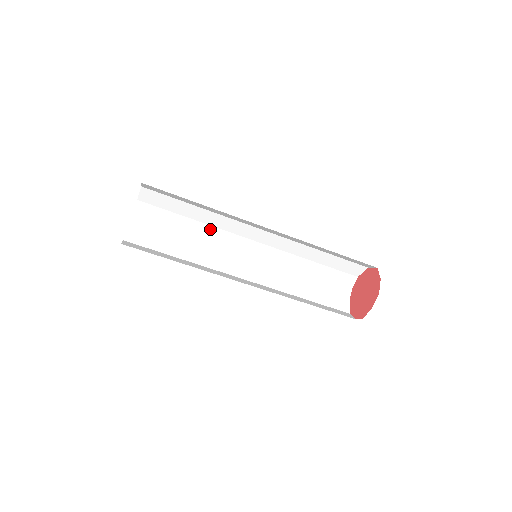
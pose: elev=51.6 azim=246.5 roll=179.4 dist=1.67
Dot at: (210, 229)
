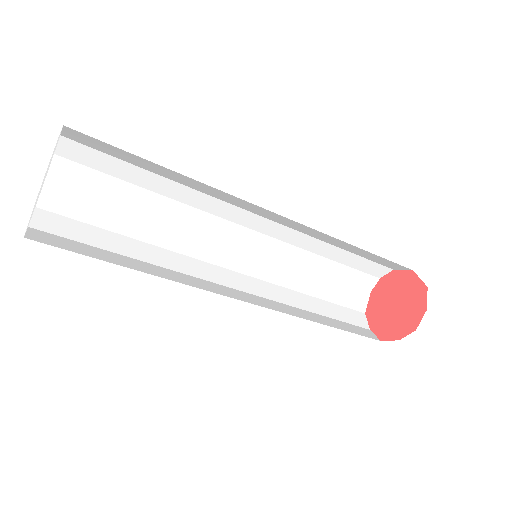
Dot at: (190, 192)
